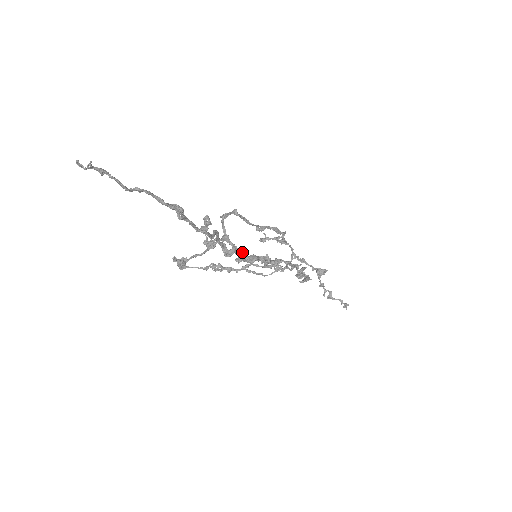
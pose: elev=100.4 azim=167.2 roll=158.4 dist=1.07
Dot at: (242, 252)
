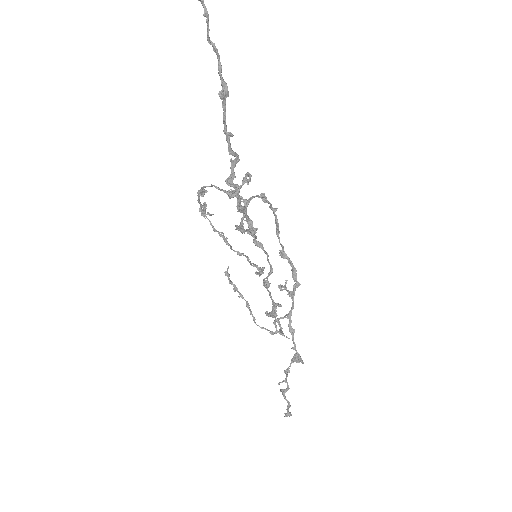
Dot at: occluded
